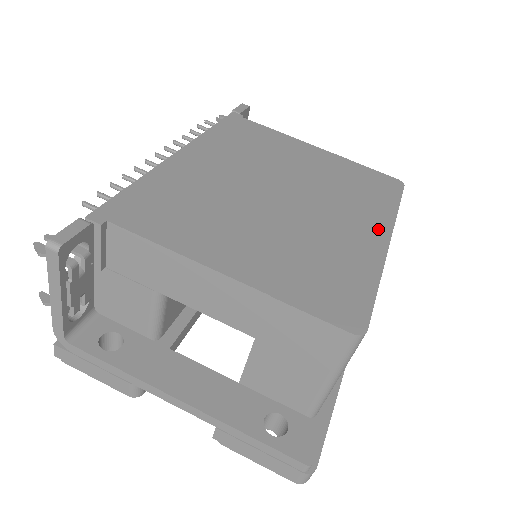
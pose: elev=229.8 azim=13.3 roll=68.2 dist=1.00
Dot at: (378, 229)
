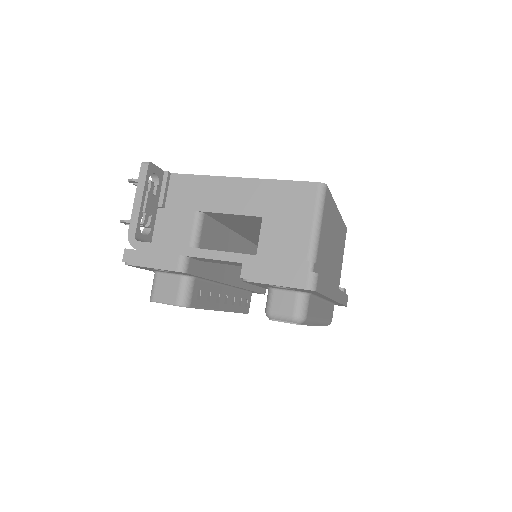
Dot at: occluded
